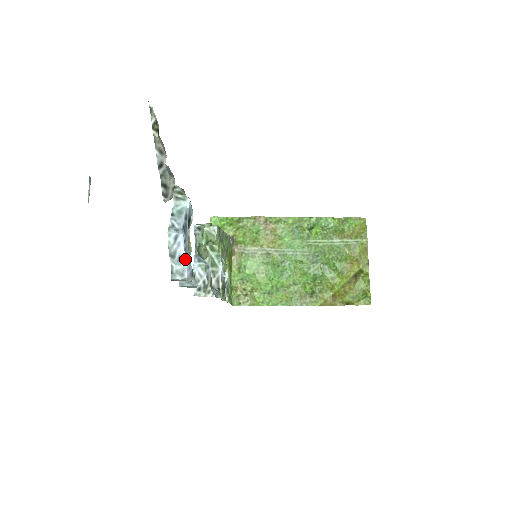
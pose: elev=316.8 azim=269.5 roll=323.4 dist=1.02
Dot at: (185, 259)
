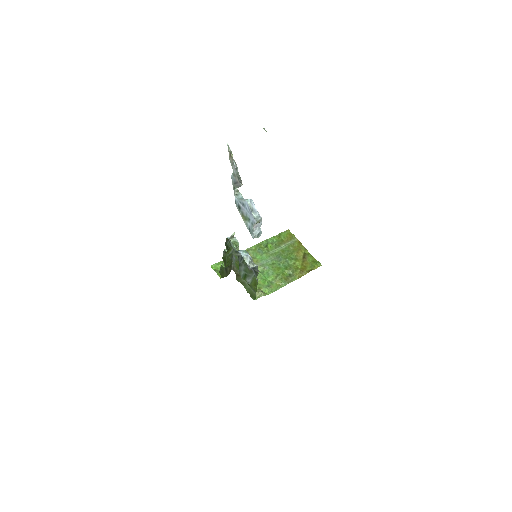
Dot at: (257, 211)
